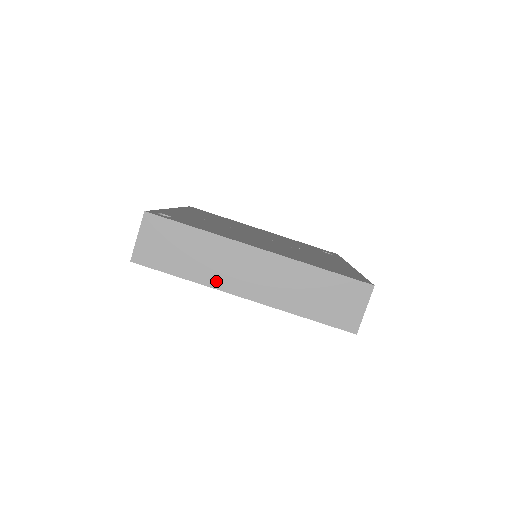
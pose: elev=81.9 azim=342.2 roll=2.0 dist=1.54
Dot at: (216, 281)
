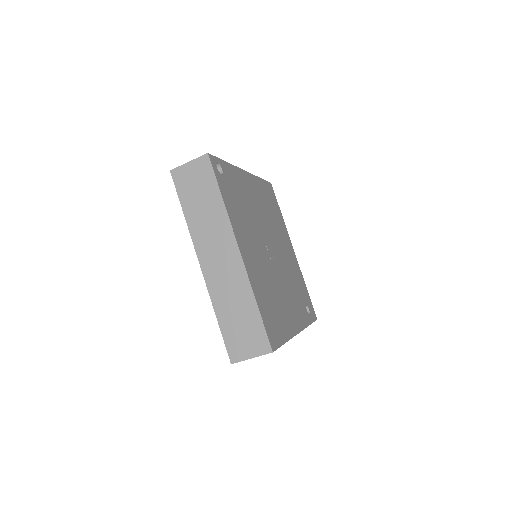
Dot at: (198, 237)
